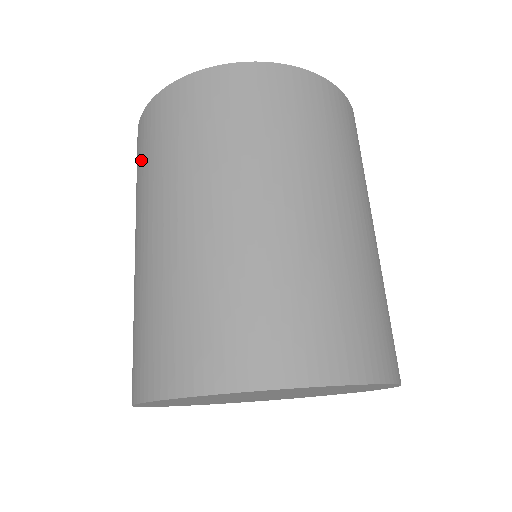
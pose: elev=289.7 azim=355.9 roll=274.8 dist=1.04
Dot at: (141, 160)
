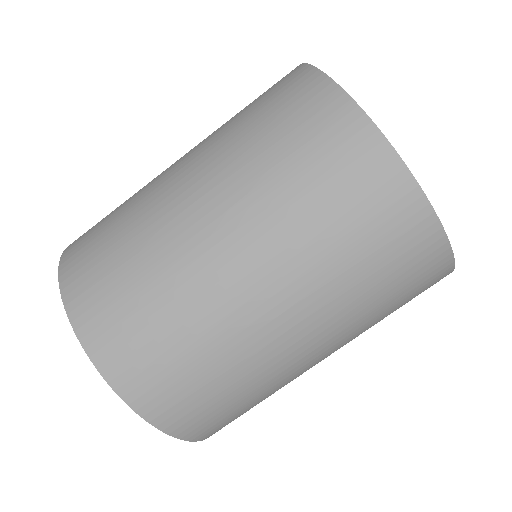
Dot at: (345, 215)
